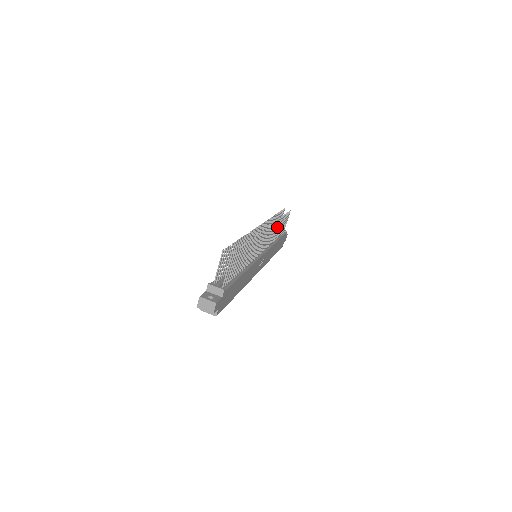
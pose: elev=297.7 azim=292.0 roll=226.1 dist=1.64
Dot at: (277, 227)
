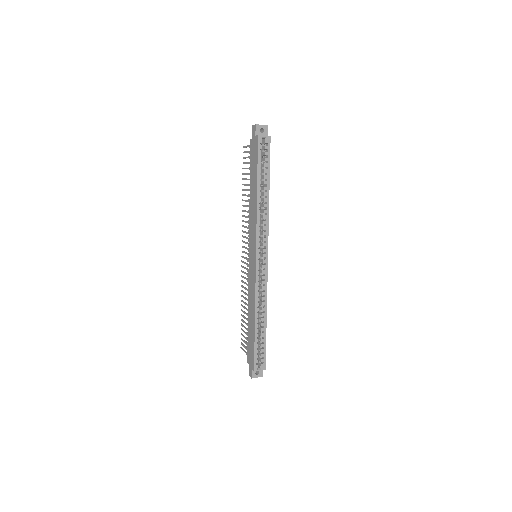
Dot at: occluded
